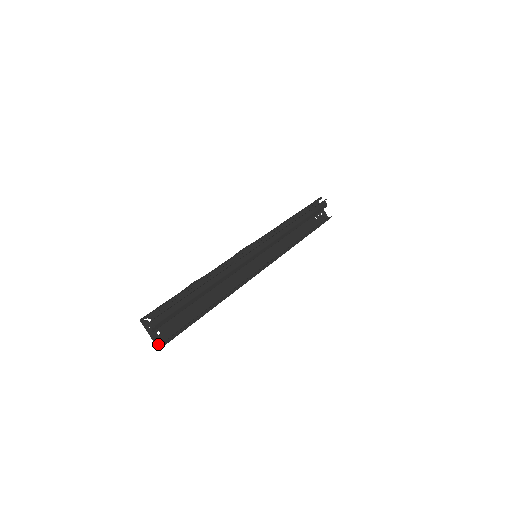
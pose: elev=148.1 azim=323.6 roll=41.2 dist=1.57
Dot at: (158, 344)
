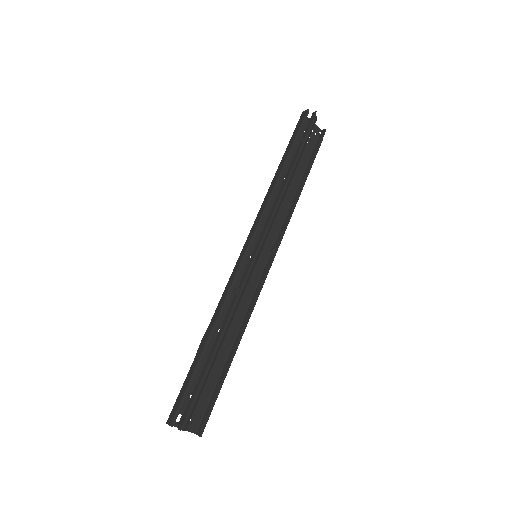
Dot at: (194, 431)
